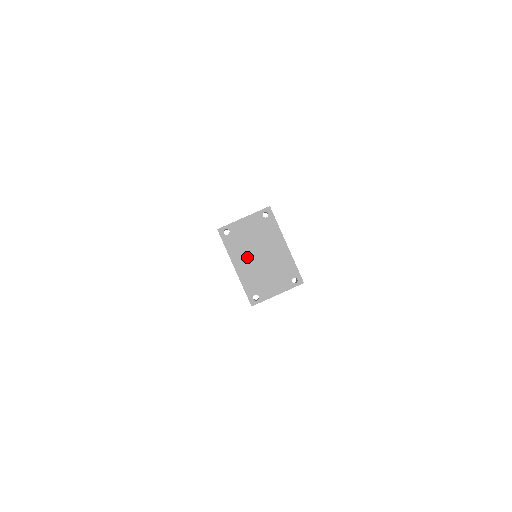
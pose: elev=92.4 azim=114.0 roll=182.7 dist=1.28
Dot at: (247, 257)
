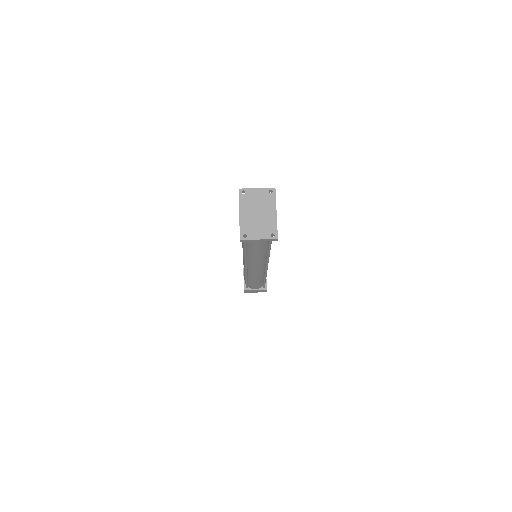
Dot at: (250, 211)
